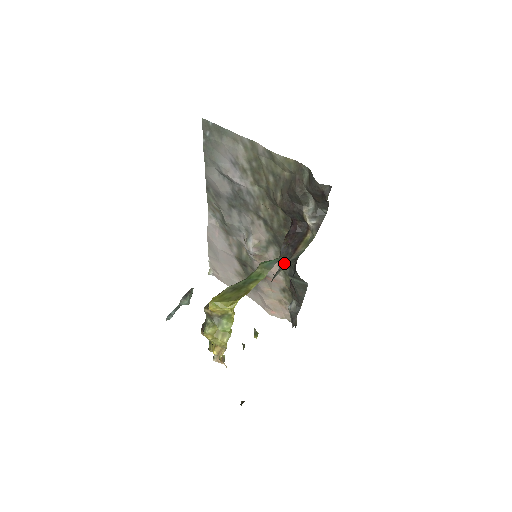
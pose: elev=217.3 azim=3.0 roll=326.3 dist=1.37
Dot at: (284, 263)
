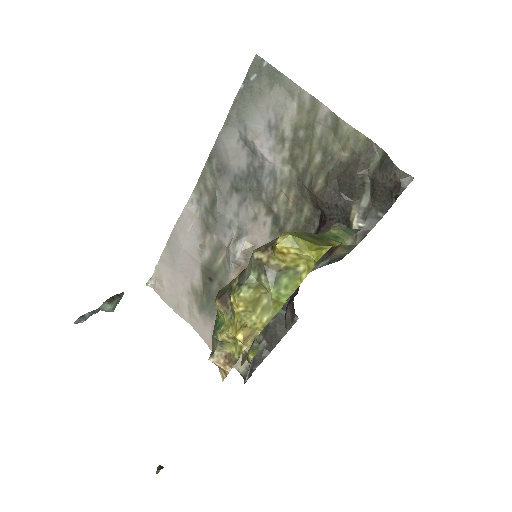
Dot at: (316, 263)
